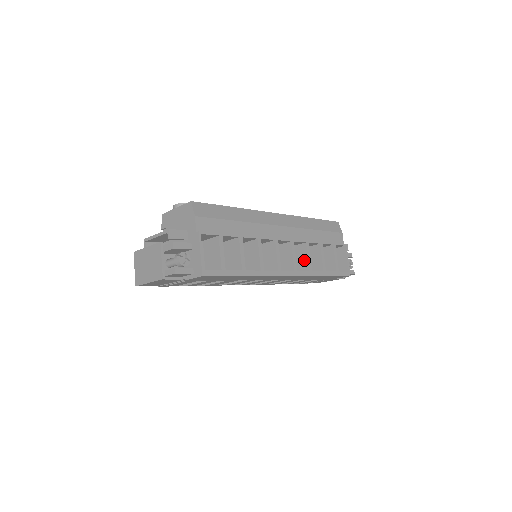
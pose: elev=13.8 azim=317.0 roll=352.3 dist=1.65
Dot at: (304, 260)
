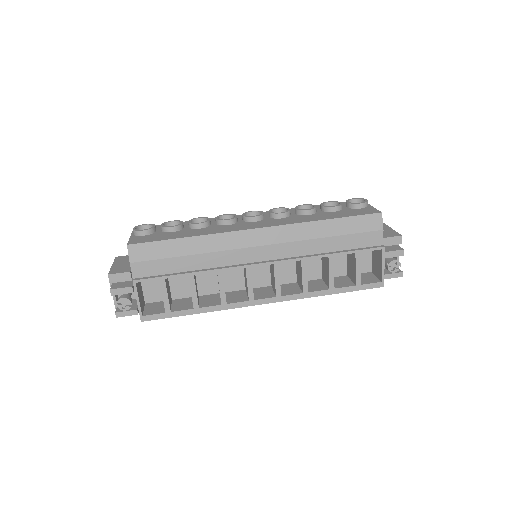
Dot at: (300, 277)
